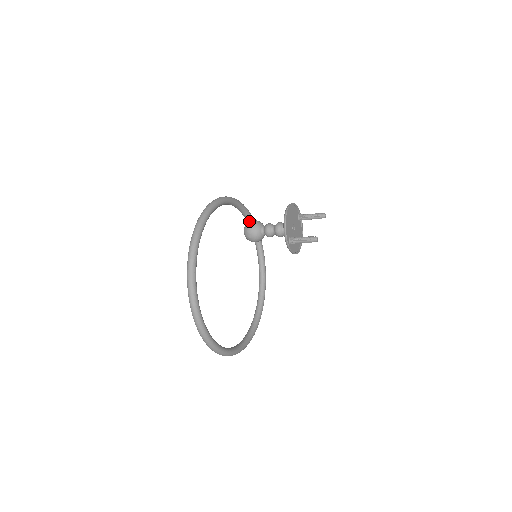
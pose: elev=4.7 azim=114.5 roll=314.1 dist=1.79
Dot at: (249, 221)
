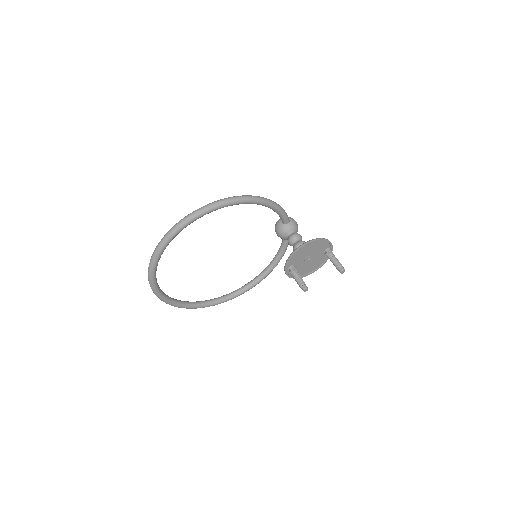
Dot at: (282, 219)
